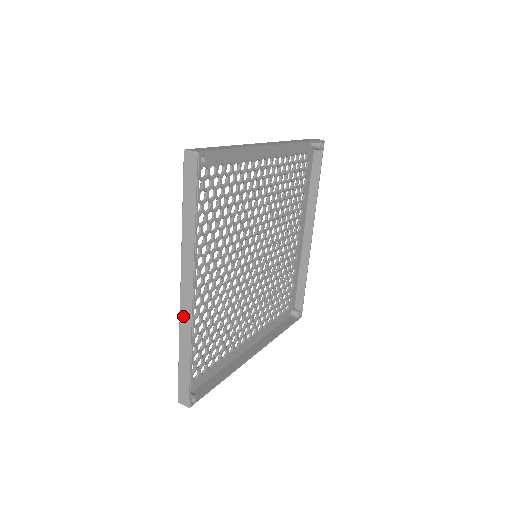
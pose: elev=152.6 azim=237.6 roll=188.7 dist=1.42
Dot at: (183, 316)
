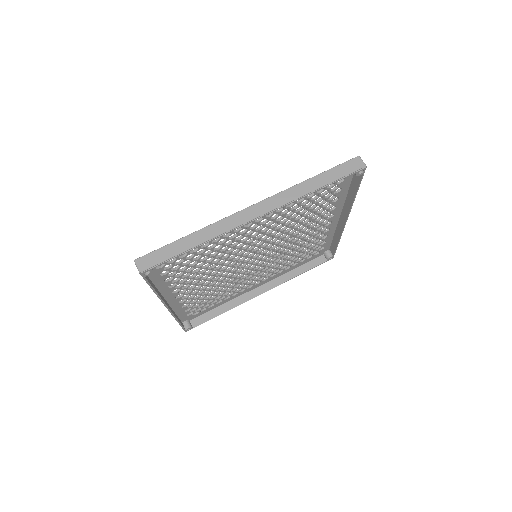
Dot at: occluded
